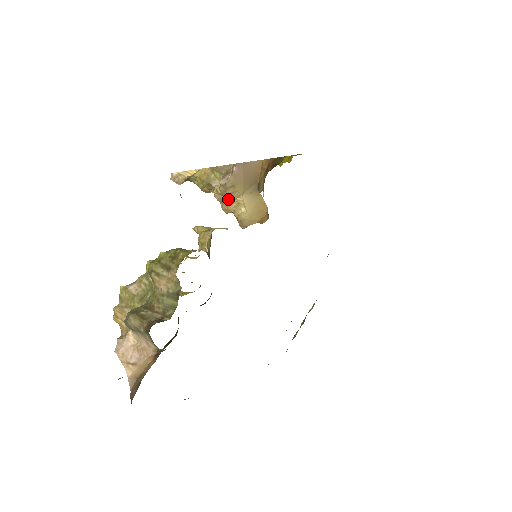
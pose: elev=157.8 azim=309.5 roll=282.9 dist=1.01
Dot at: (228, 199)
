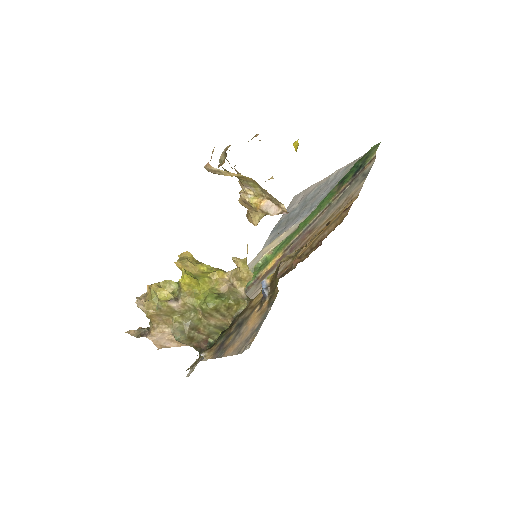
Dot at: occluded
